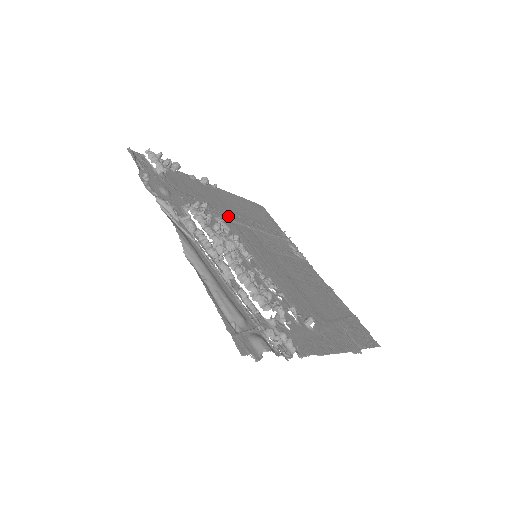
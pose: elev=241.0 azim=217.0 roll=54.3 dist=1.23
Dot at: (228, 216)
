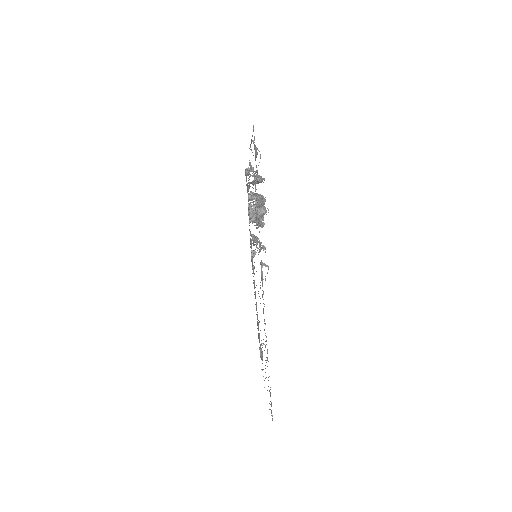
Dot at: (252, 258)
